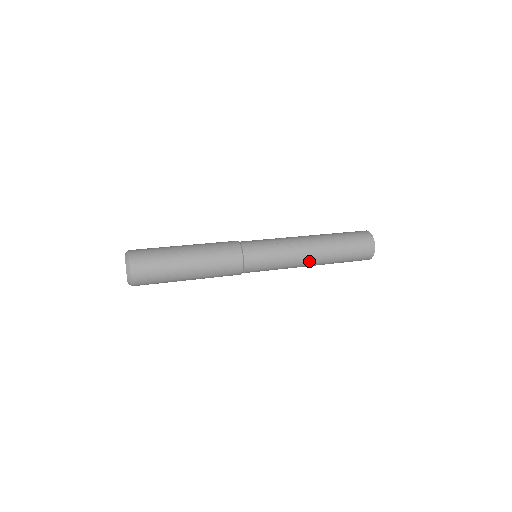
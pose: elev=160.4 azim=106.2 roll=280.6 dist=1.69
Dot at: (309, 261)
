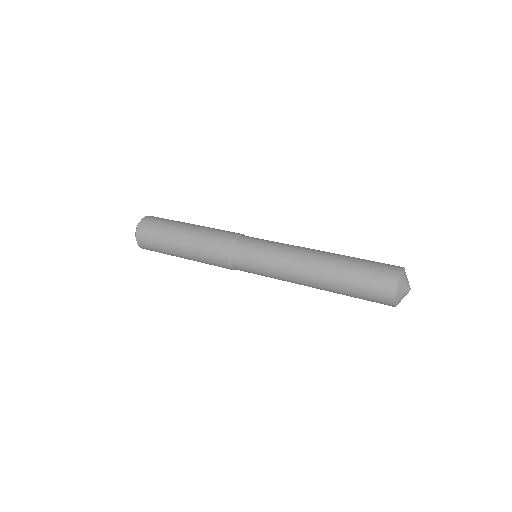
Dot at: (305, 284)
